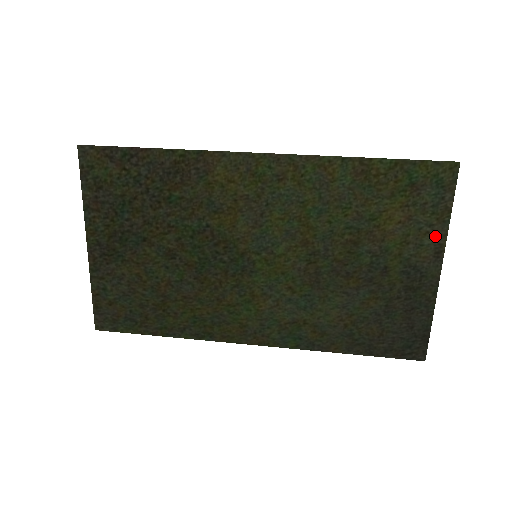
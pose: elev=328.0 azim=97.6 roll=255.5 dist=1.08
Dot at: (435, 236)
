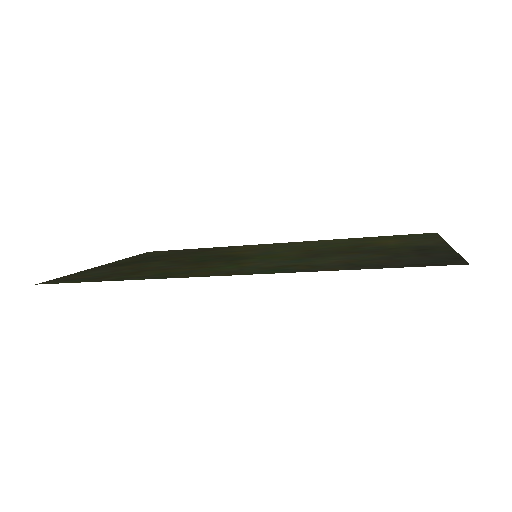
Dot at: (432, 241)
